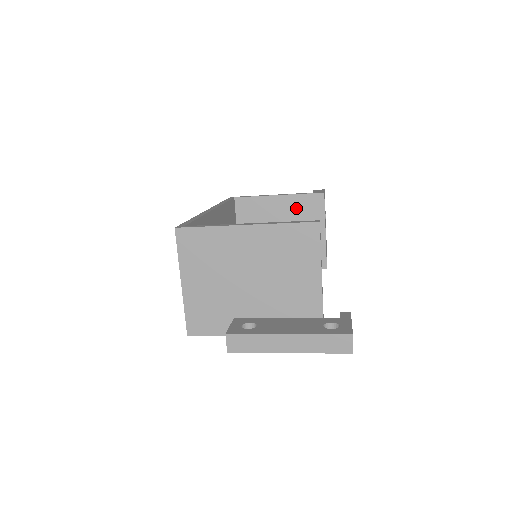
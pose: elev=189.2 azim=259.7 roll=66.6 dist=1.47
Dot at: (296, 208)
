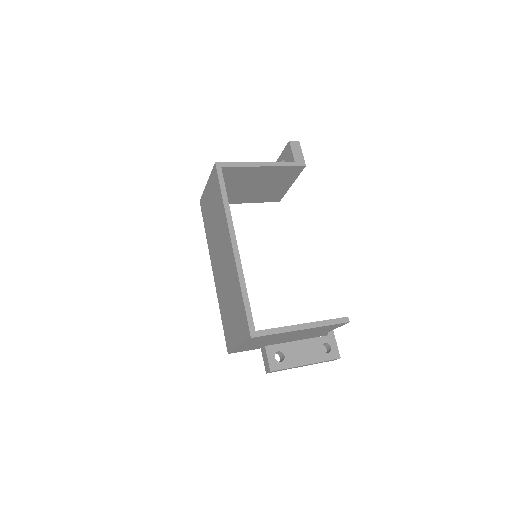
Dot at: (276, 174)
